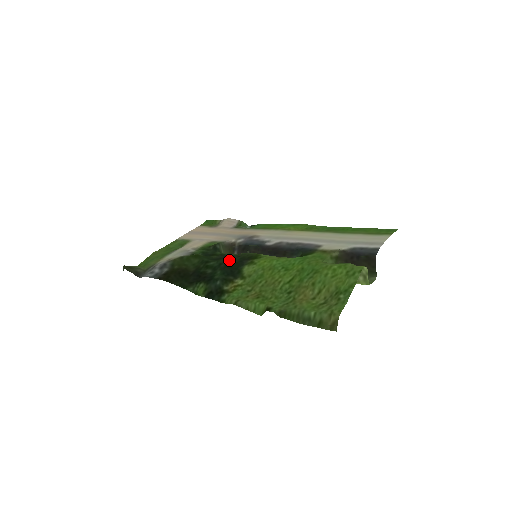
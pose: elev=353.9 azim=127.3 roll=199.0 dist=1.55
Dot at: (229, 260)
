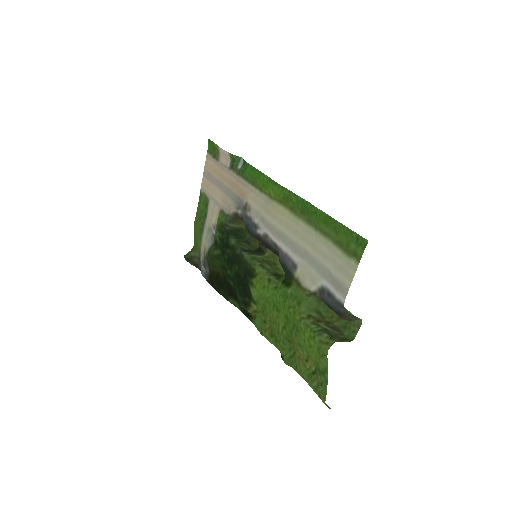
Dot at: (238, 270)
